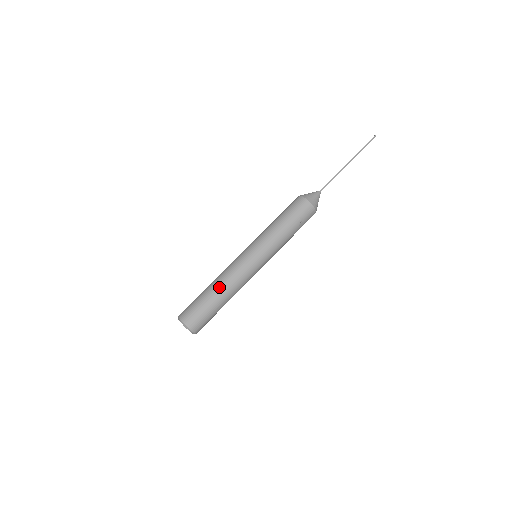
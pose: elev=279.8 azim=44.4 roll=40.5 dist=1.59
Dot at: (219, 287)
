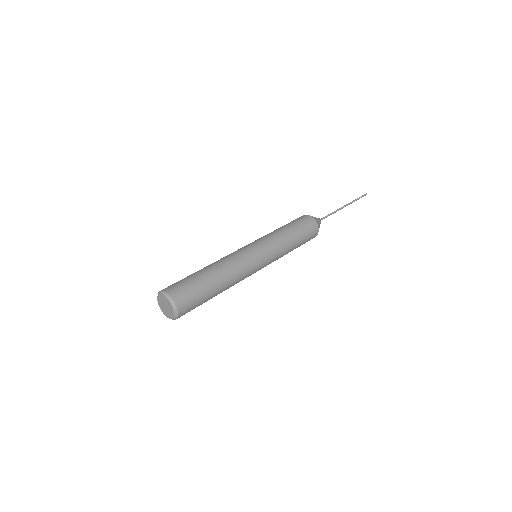
Dot at: occluded
